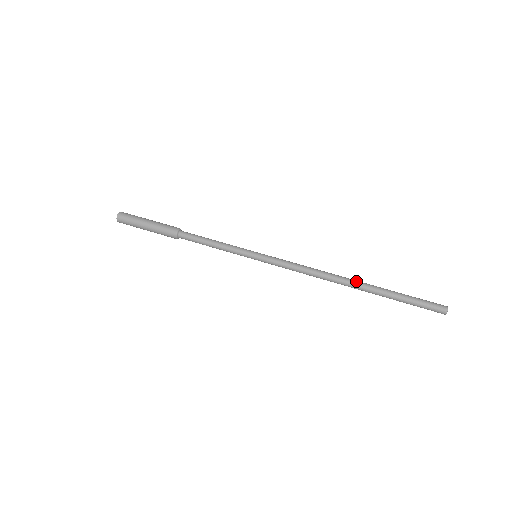
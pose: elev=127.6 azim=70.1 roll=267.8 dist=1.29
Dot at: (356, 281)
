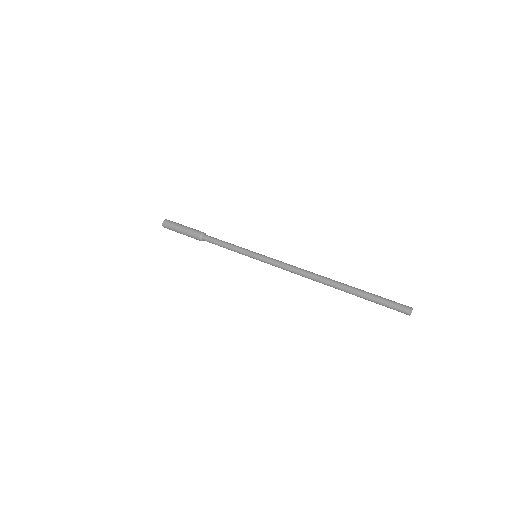
Dot at: (331, 282)
